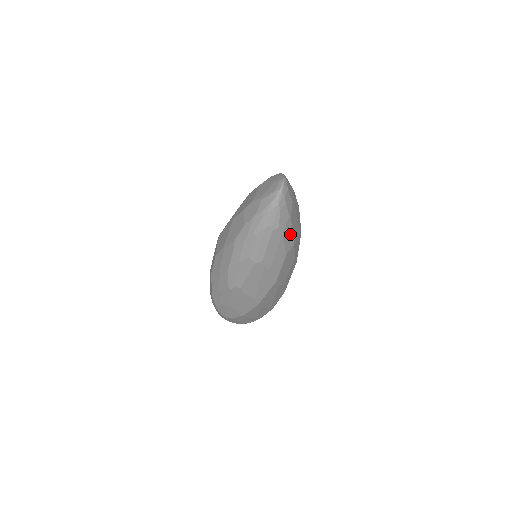
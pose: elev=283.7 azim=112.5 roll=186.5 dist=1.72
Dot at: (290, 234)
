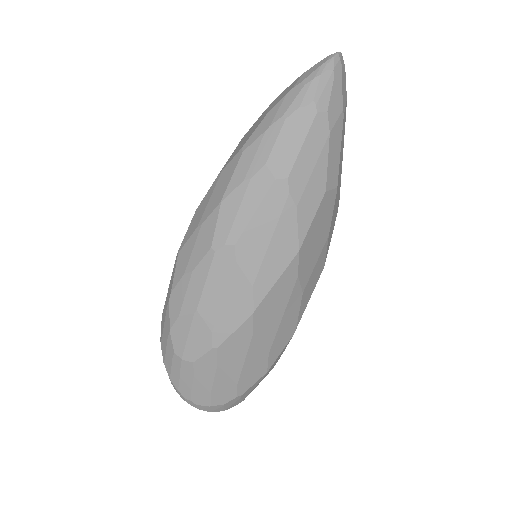
Dot at: (337, 152)
